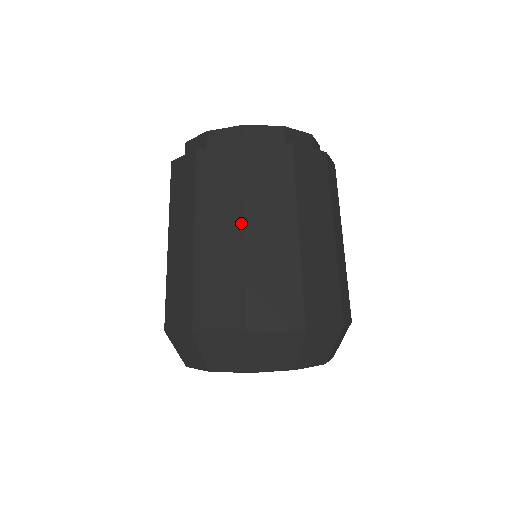
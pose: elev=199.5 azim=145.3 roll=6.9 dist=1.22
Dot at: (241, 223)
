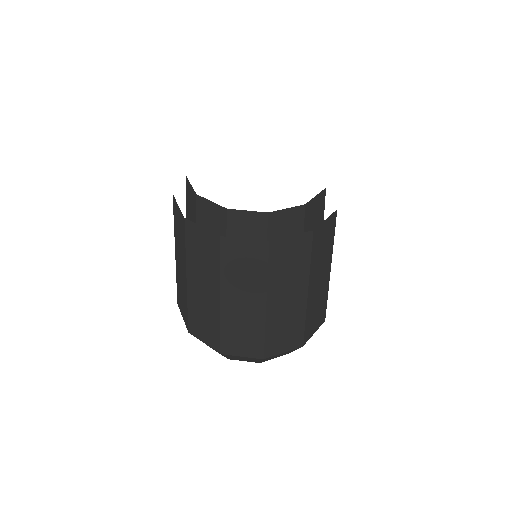
Dot at: (185, 273)
